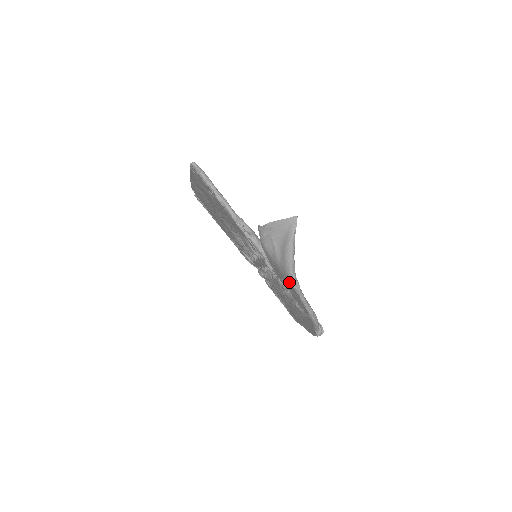
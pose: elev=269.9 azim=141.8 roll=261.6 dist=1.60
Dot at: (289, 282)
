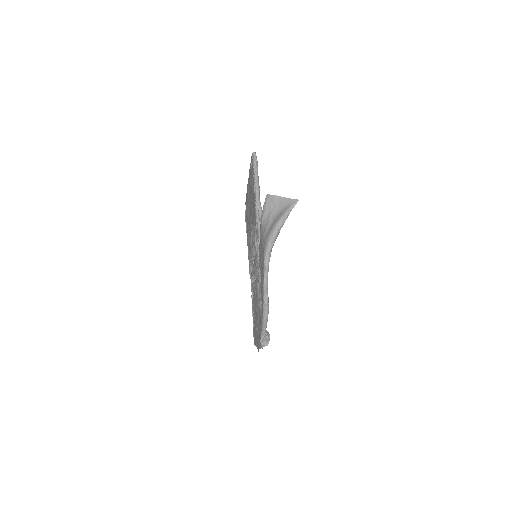
Dot at: (263, 257)
